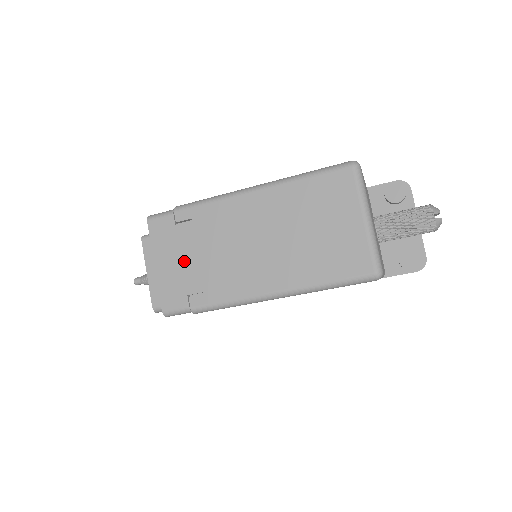
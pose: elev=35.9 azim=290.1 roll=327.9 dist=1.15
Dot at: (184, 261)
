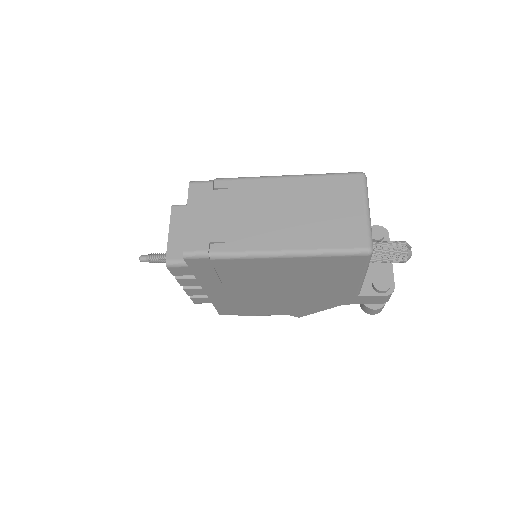
Dot at: (213, 217)
